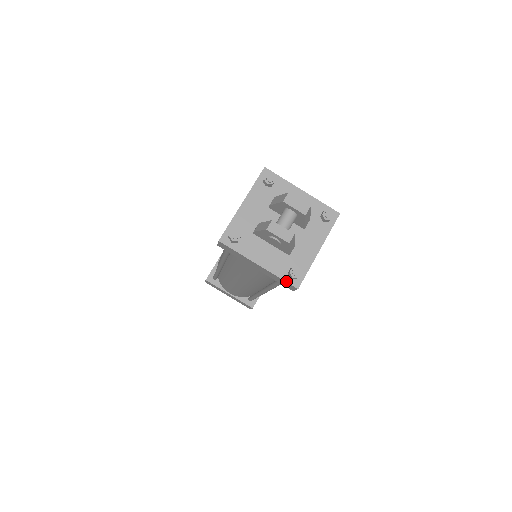
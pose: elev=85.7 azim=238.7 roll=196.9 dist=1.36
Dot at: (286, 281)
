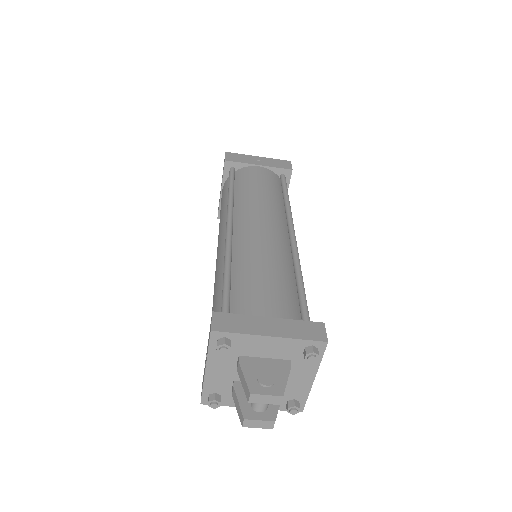
Dot at: occluded
